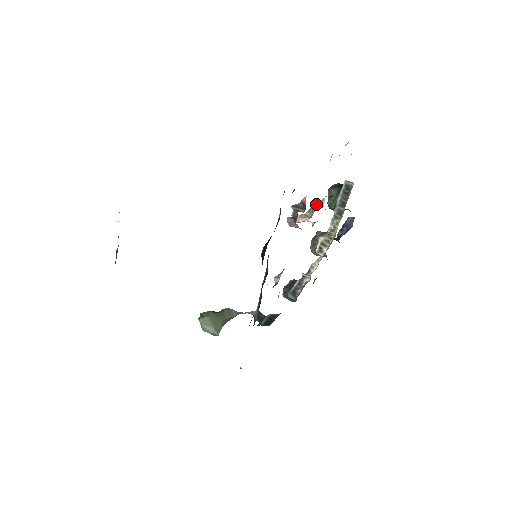
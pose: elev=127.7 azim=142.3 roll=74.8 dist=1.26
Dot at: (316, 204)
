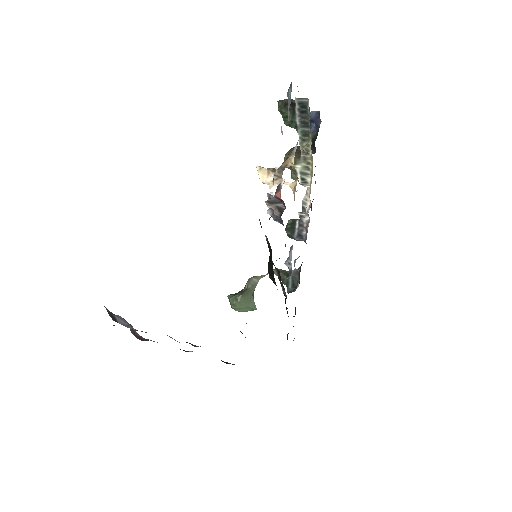
Dot at: (283, 164)
